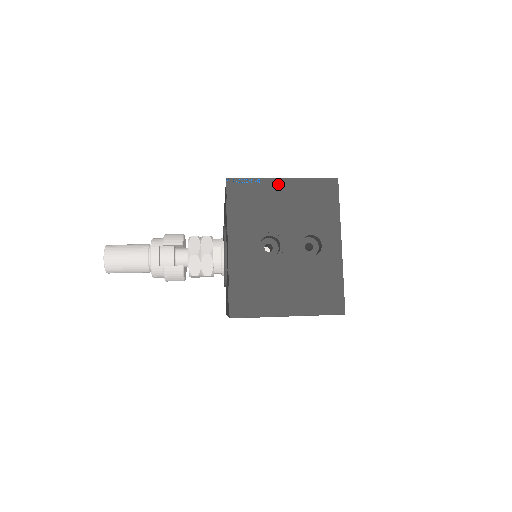
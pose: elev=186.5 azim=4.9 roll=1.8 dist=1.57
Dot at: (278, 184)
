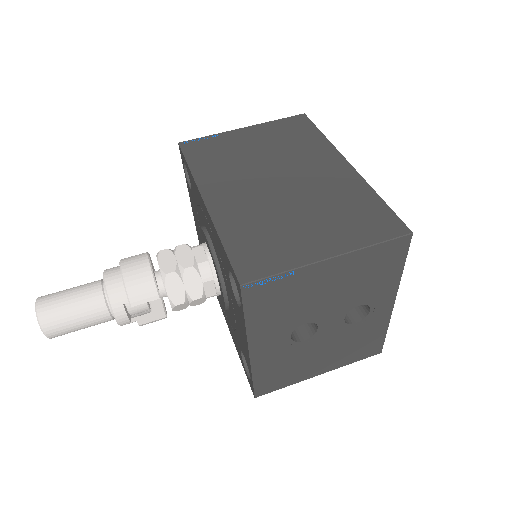
Dot at: (322, 268)
